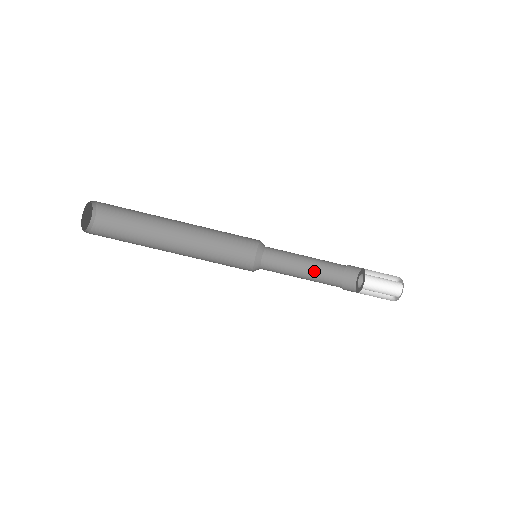
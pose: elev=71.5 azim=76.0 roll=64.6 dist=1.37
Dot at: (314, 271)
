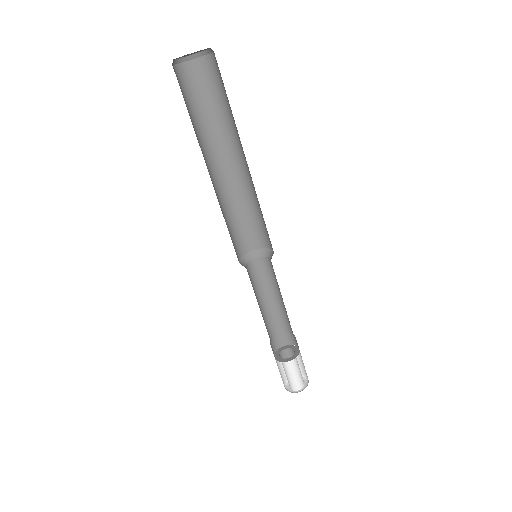
Dot at: (264, 314)
